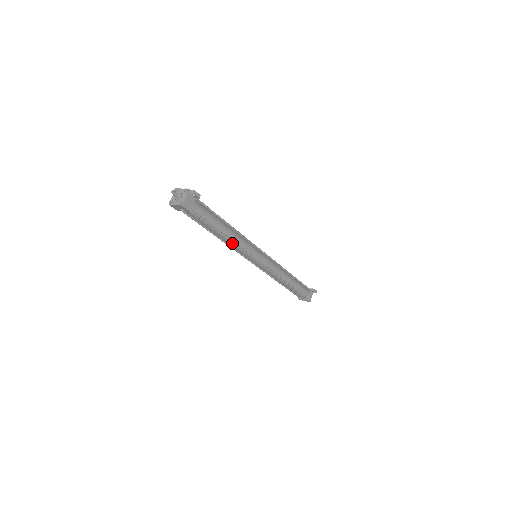
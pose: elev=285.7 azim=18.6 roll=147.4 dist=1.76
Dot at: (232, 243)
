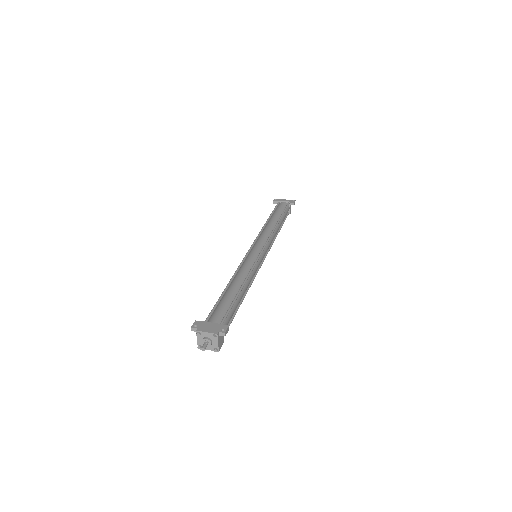
Dot at: occluded
